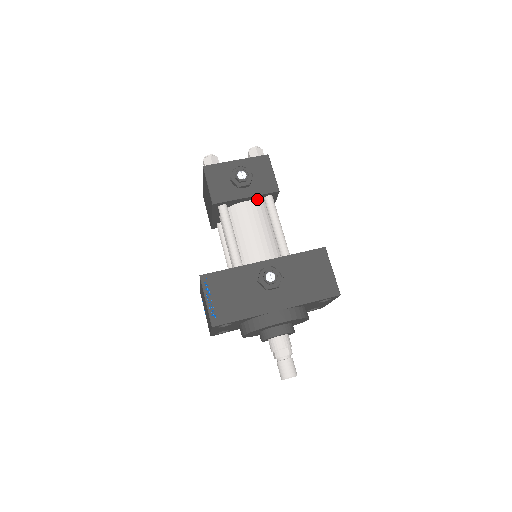
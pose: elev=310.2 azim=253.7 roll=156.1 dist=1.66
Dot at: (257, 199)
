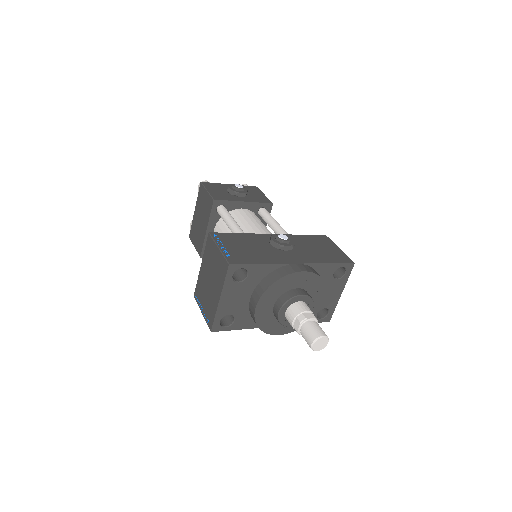
Dot at: (252, 210)
